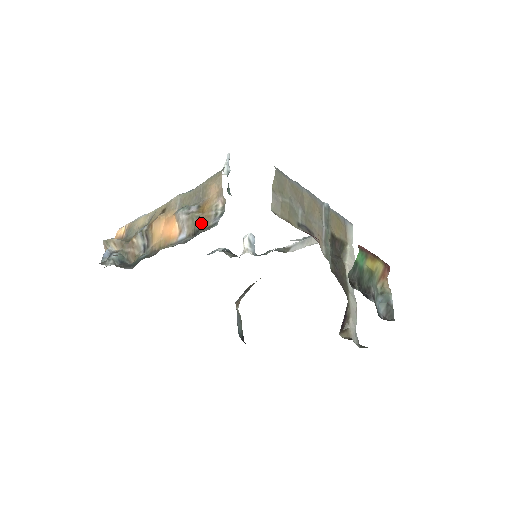
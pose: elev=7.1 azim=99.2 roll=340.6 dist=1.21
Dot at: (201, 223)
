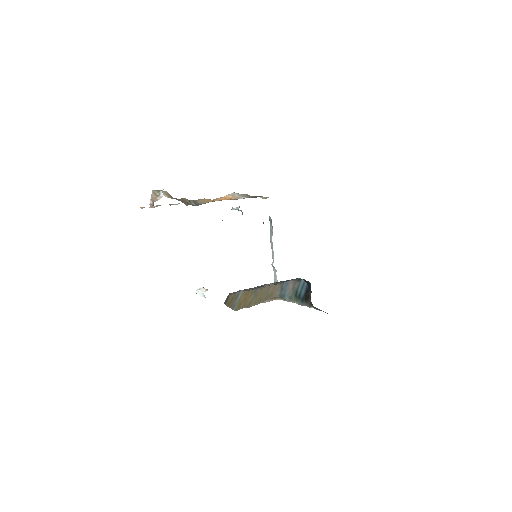
Dot at: (256, 196)
